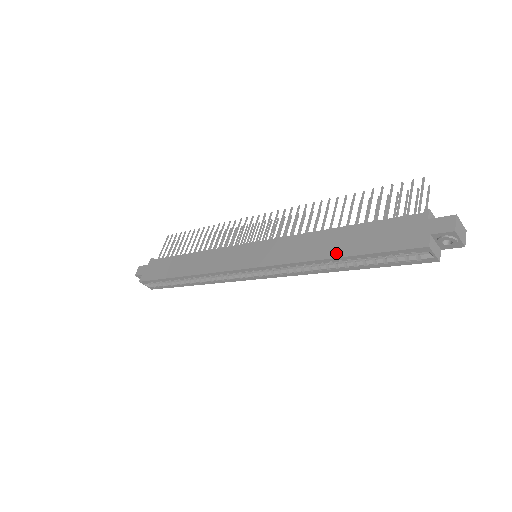
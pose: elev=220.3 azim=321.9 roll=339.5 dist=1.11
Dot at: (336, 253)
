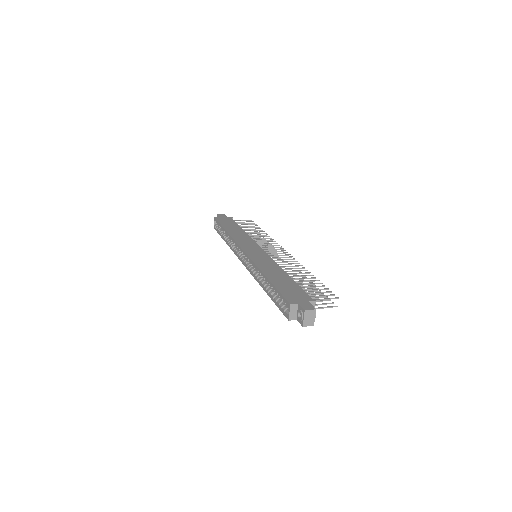
Dot at: (270, 277)
